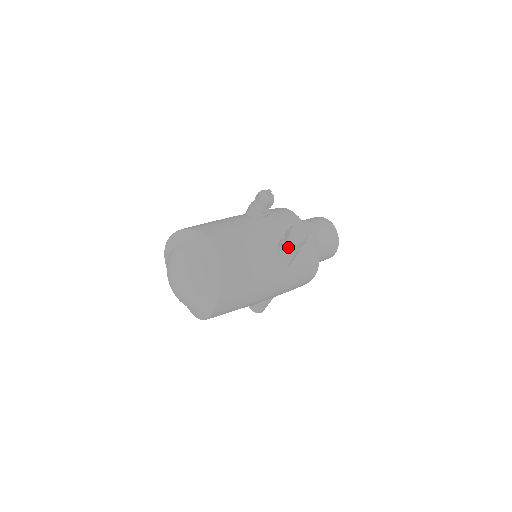
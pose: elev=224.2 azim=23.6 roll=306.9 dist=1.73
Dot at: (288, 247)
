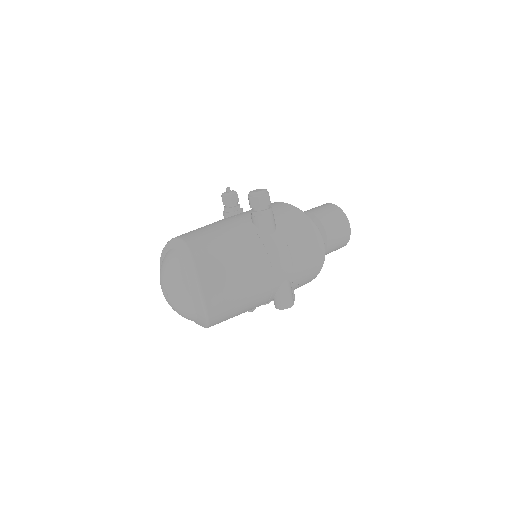
Dot at: (256, 211)
